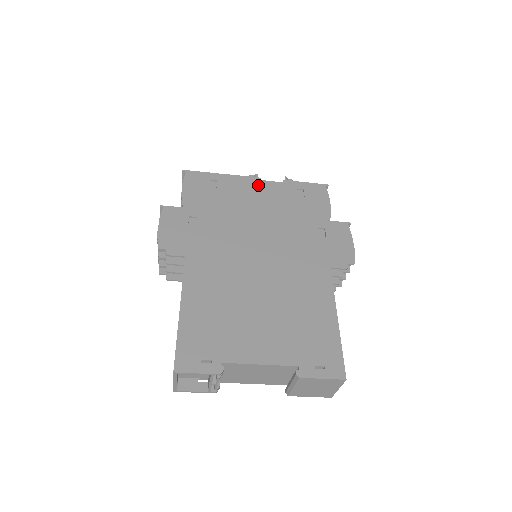
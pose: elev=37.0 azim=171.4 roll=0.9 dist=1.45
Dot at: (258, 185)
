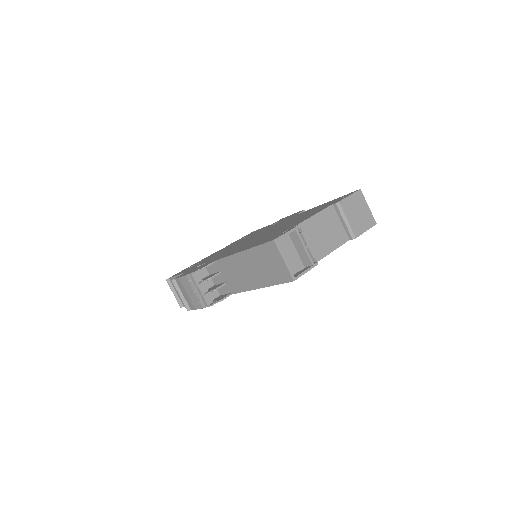
Dot at: occluded
